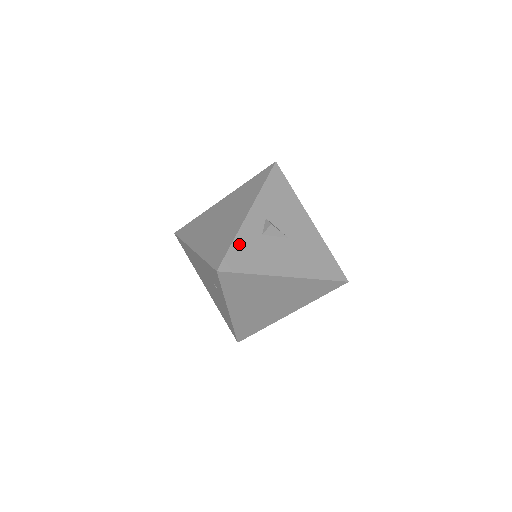
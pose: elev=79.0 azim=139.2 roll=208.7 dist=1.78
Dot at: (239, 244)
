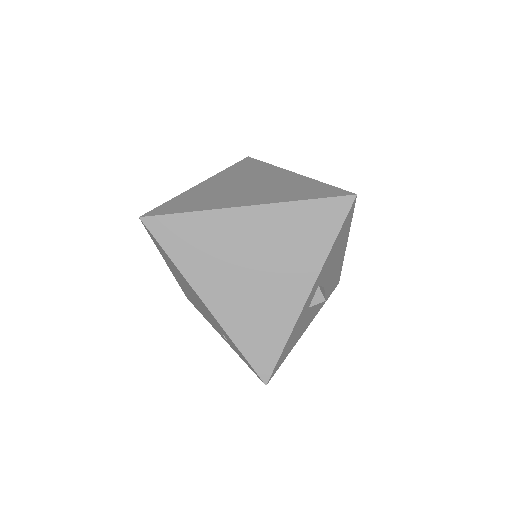
Dot at: (290, 339)
